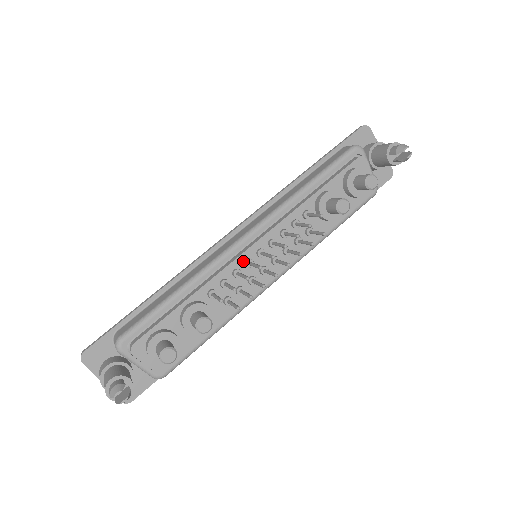
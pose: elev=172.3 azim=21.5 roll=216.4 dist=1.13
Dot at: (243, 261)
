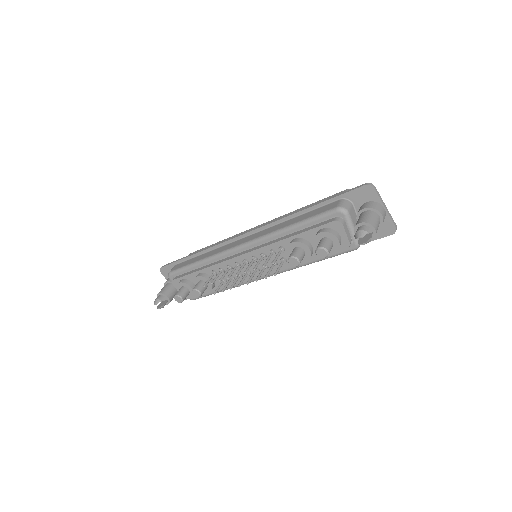
Dot at: (234, 262)
